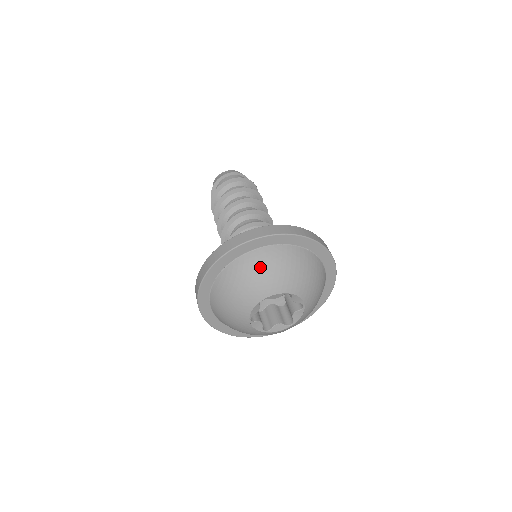
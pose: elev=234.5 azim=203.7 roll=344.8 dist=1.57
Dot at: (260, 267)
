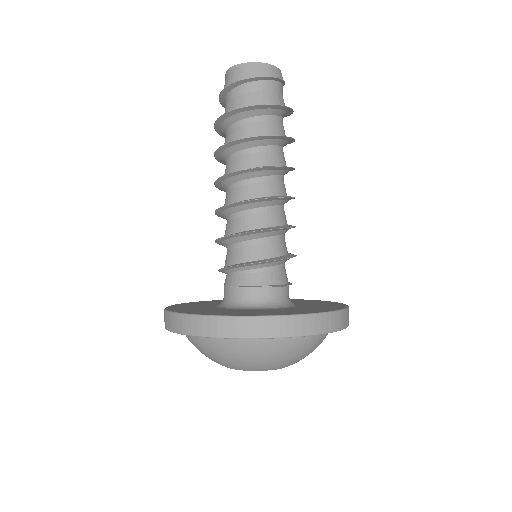
Dot at: (253, 354)
